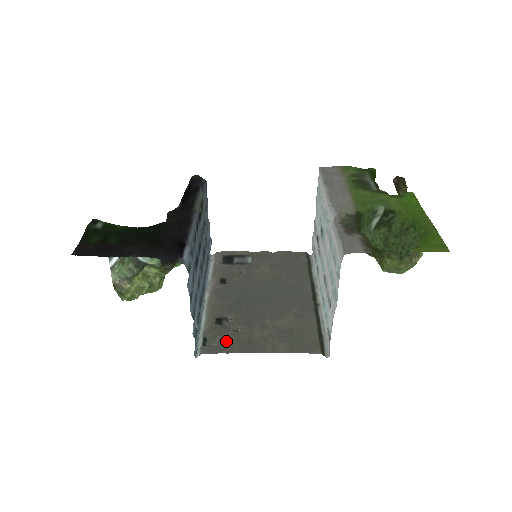
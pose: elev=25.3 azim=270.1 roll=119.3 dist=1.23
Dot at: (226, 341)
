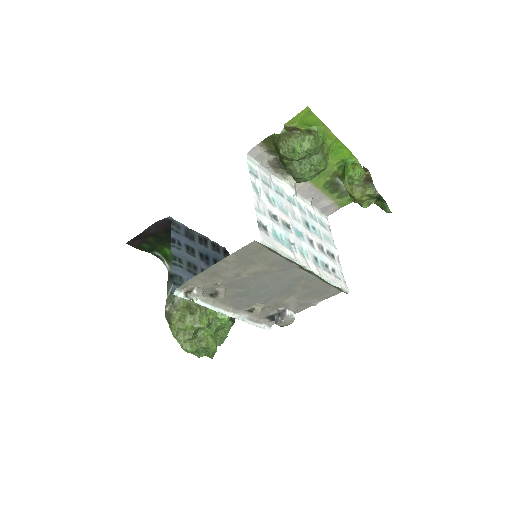
Dot at: (201, 283)
